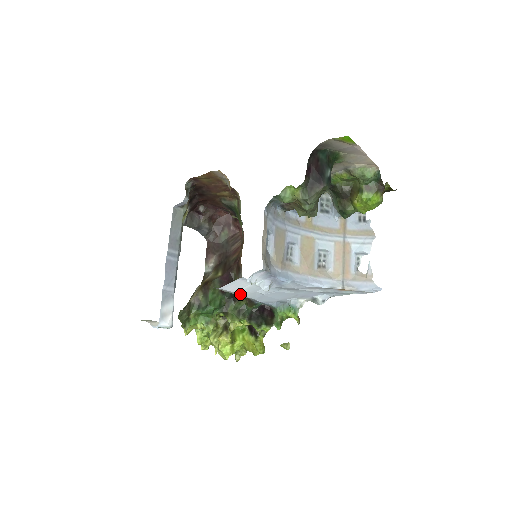
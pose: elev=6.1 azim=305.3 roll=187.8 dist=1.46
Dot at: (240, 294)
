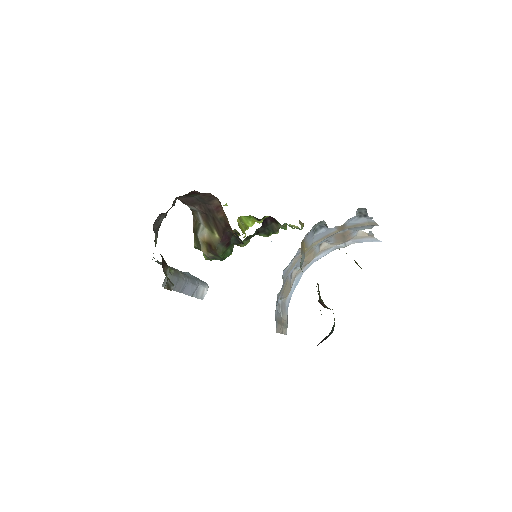
Dot at: occluded
